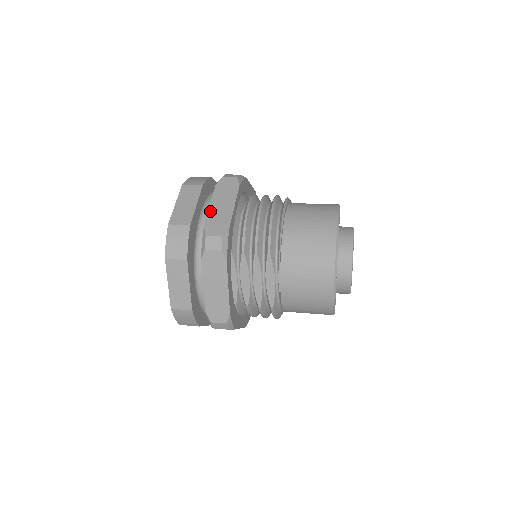
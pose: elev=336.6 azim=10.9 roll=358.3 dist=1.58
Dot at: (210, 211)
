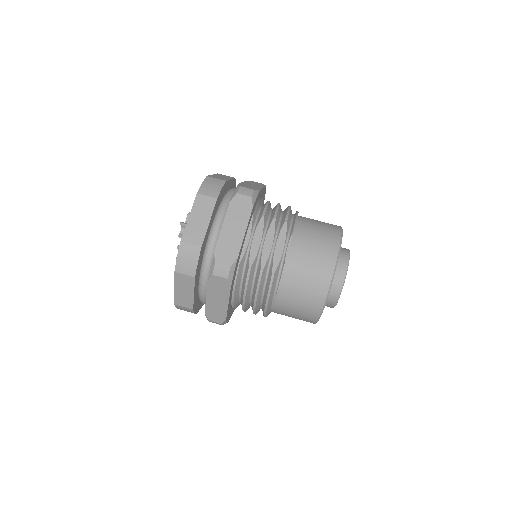
Dot at: (243, 183)
